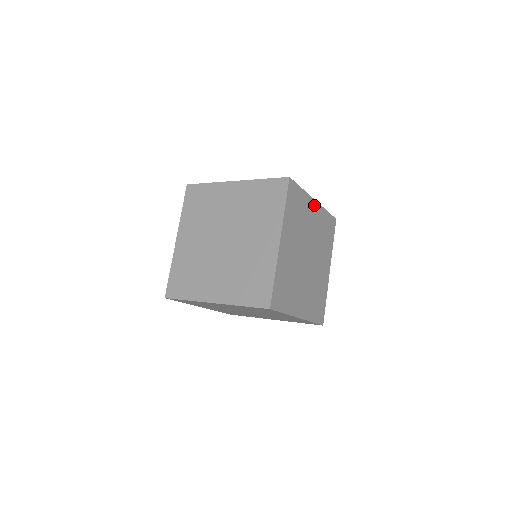
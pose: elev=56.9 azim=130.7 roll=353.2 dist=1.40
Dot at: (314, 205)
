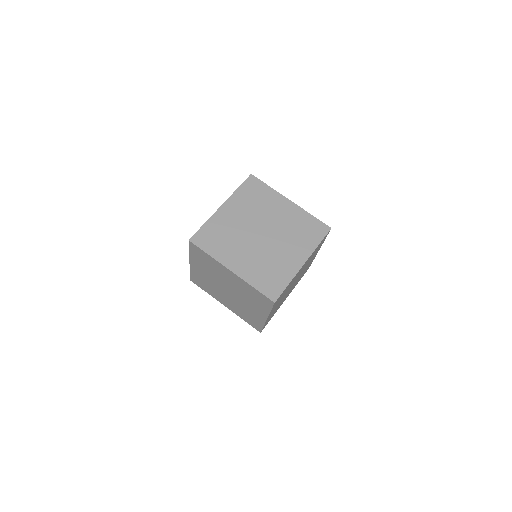
Dot at: (317, 252)
